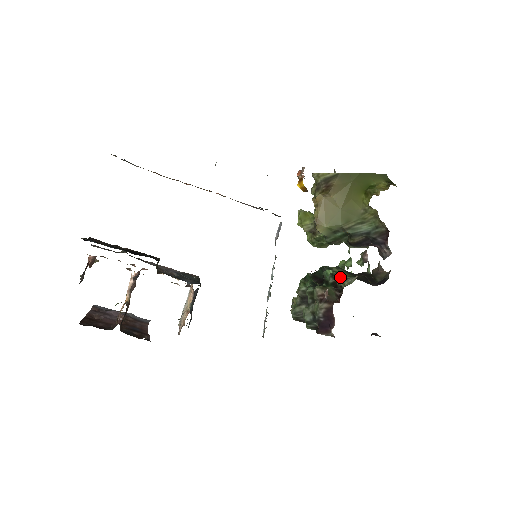
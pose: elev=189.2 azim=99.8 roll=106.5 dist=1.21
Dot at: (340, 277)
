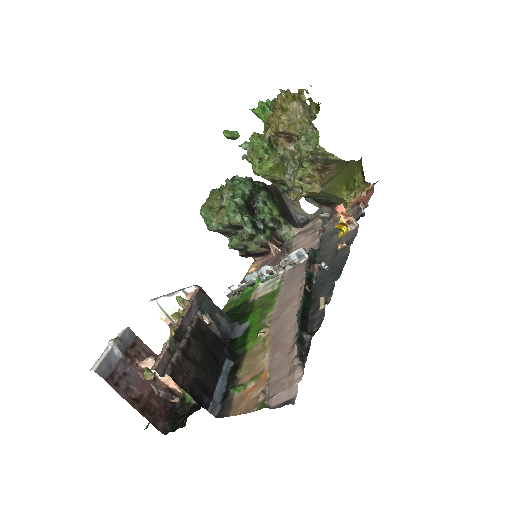
Dot at: (278, 222)
